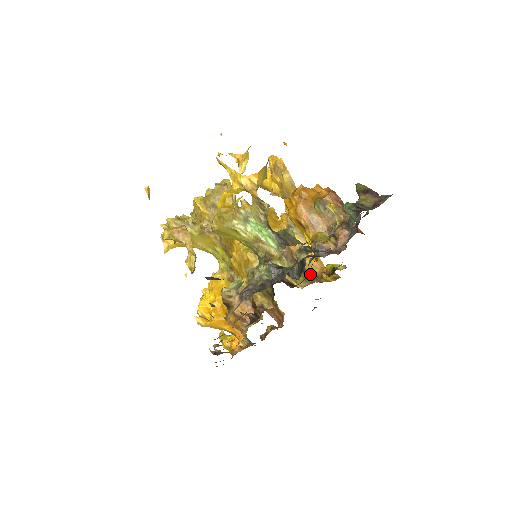
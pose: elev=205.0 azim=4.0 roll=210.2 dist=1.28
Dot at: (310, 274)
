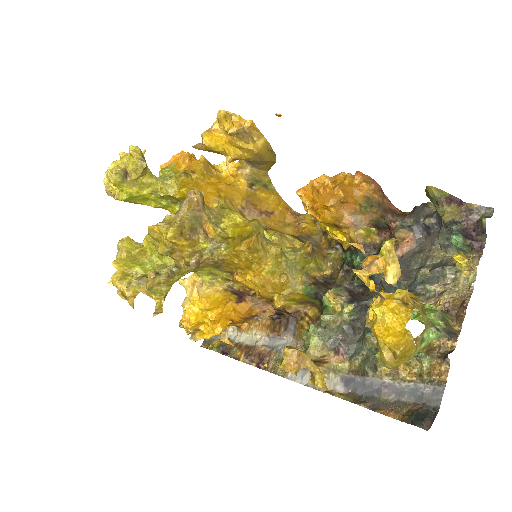
Dot at: (346, 265)
